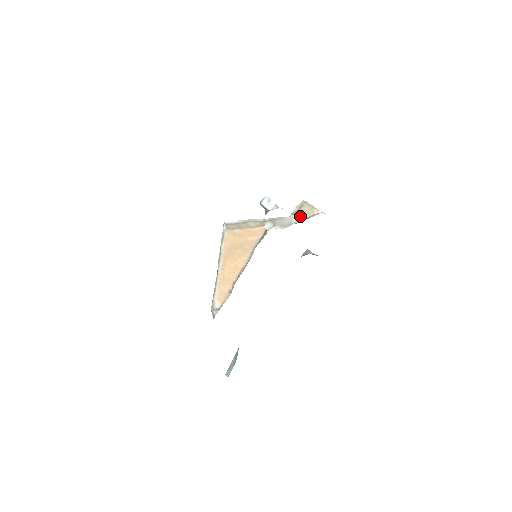
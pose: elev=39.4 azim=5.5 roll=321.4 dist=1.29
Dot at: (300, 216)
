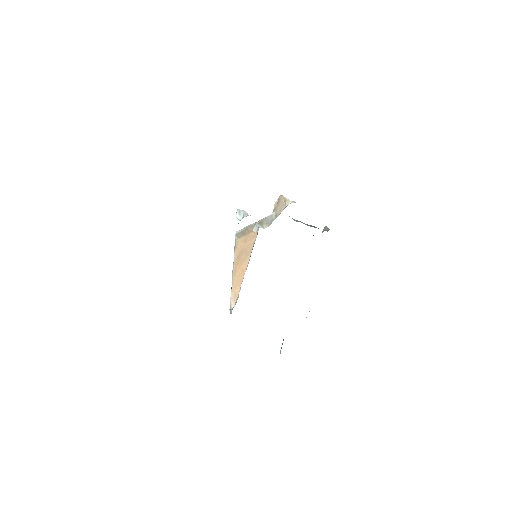
Dot at: (277, 211)
